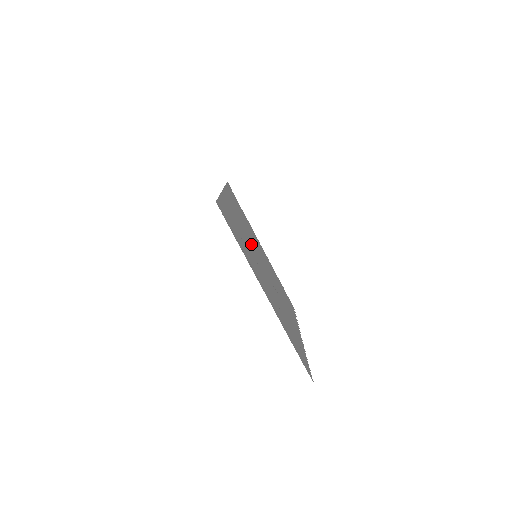
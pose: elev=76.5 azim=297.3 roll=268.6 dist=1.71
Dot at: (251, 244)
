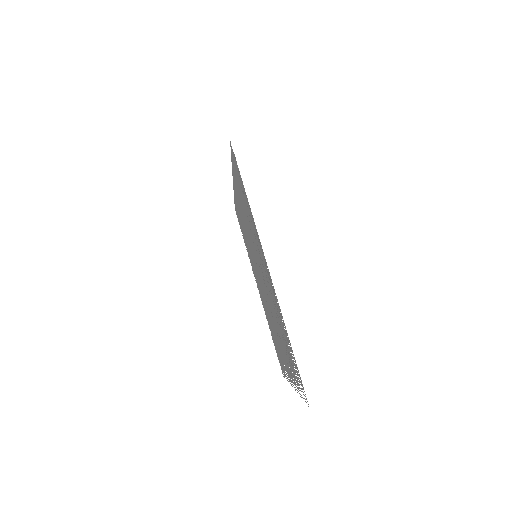
Dot at: (252, 247)
